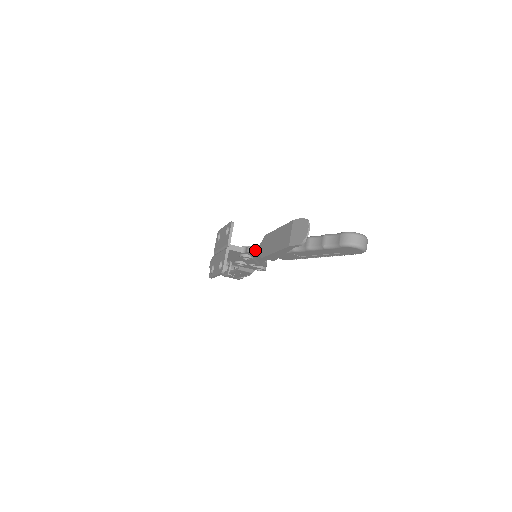
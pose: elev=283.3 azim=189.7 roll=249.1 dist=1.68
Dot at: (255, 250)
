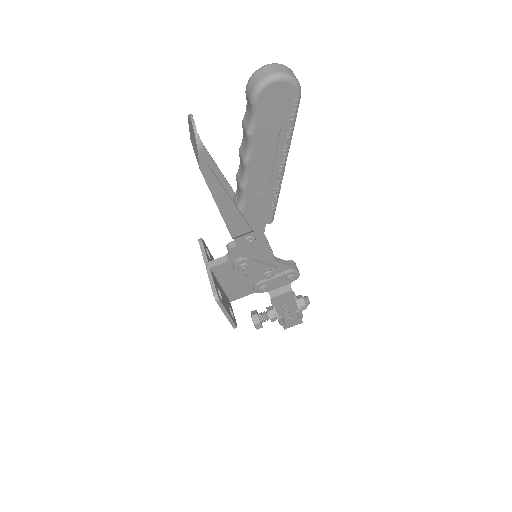
Dot at: occluded
